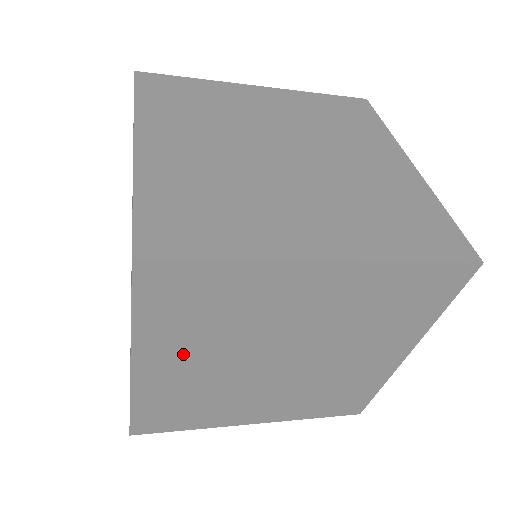
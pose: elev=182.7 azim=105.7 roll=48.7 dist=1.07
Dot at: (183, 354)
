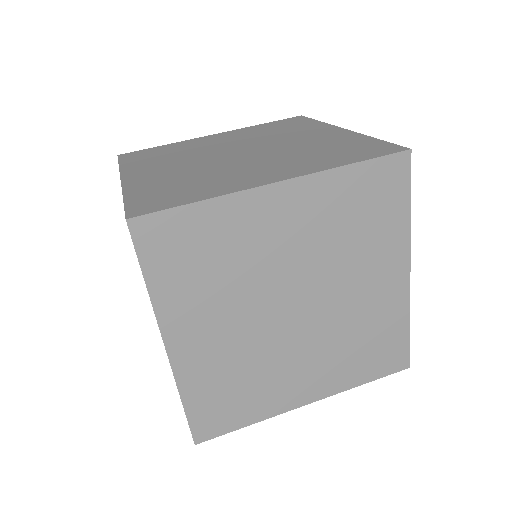
Dot at: occluded
